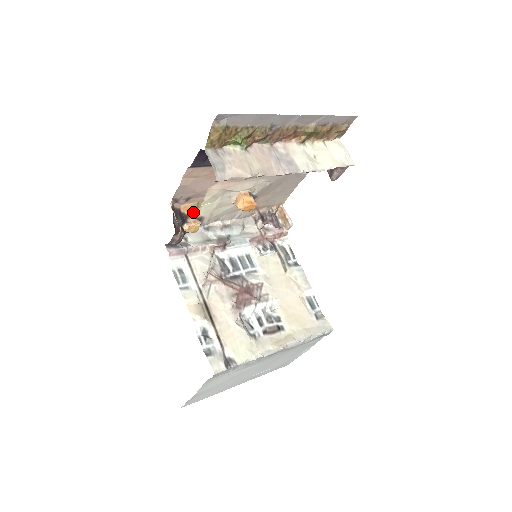
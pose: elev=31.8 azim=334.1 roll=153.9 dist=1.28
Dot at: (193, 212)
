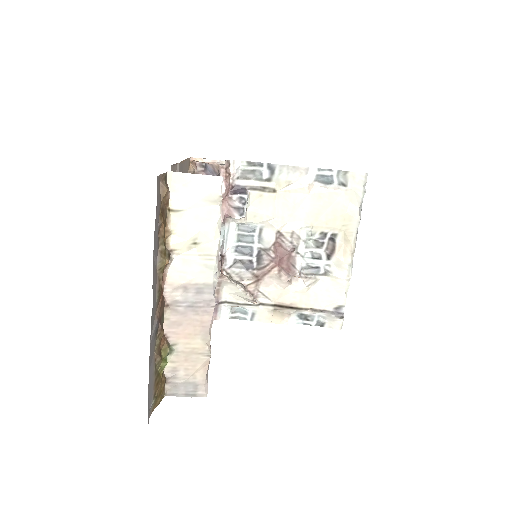
Dot at: occluded
